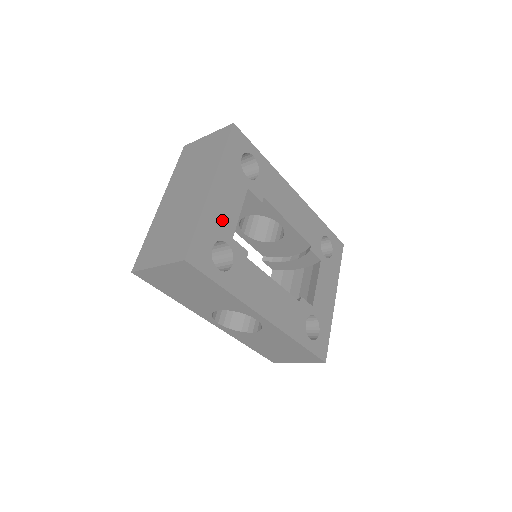
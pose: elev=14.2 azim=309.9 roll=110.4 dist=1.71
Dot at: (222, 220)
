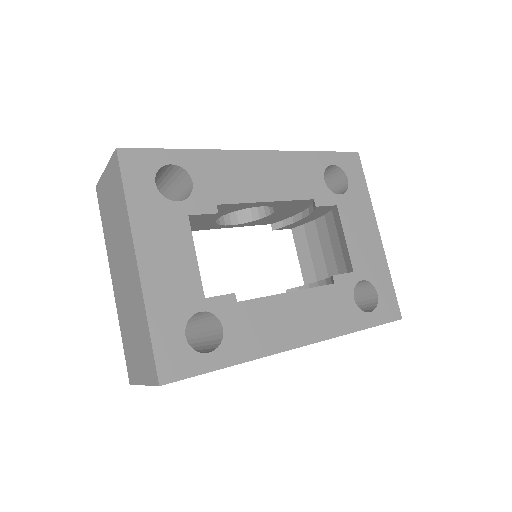
Dot at: (178, 291)
